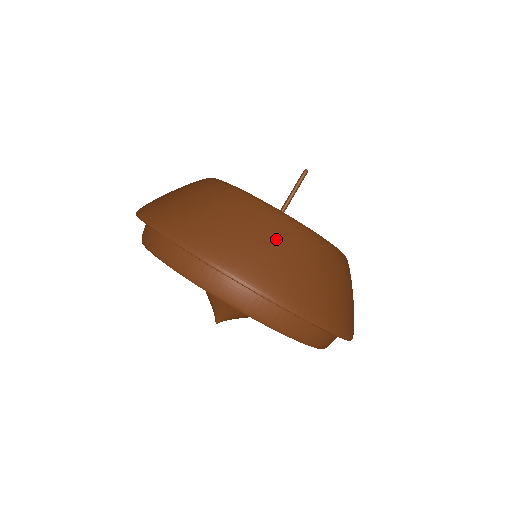
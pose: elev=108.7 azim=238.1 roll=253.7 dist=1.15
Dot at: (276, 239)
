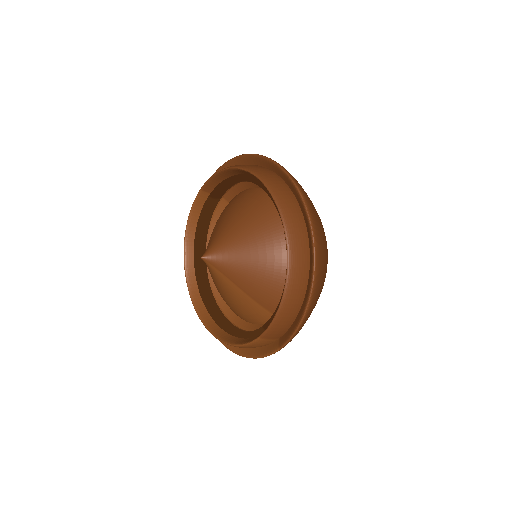
Dot at: occluded
